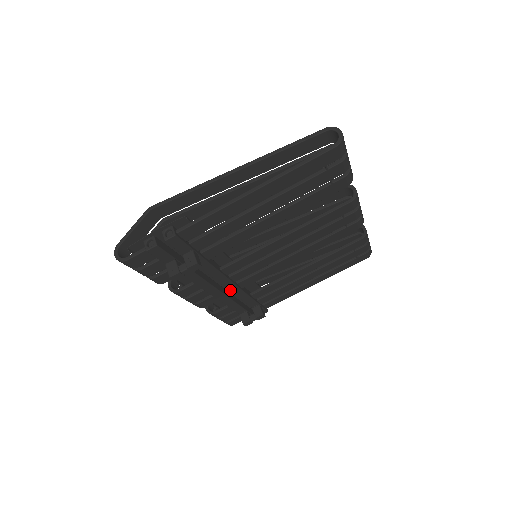
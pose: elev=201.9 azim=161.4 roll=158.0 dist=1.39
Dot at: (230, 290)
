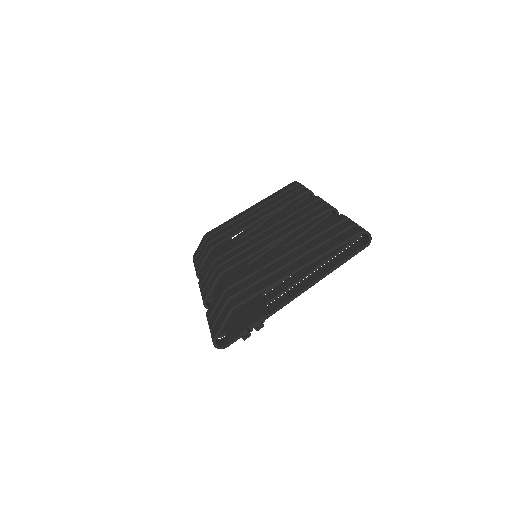
Dot at: occluded
